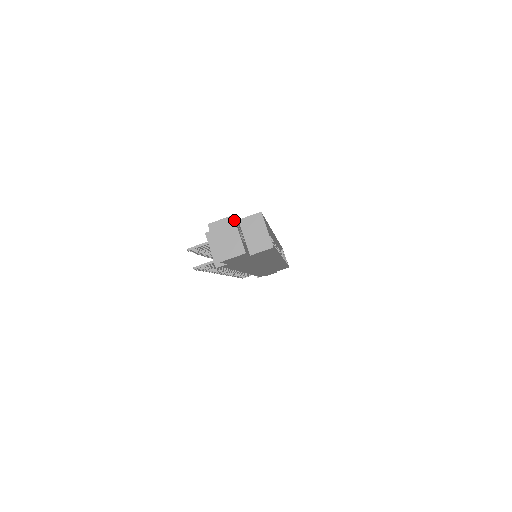
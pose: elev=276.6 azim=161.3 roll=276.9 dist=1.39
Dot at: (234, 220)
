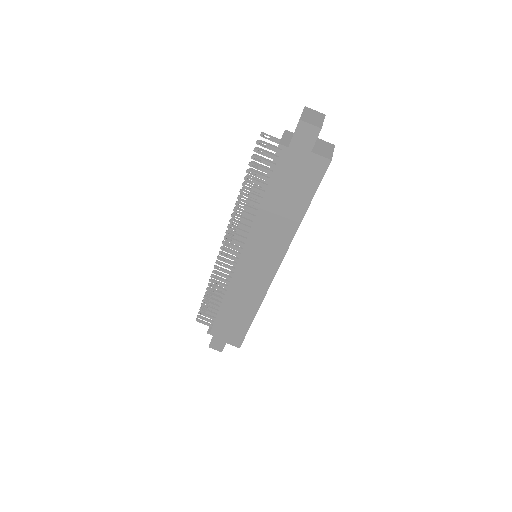
Dot at: occluded
